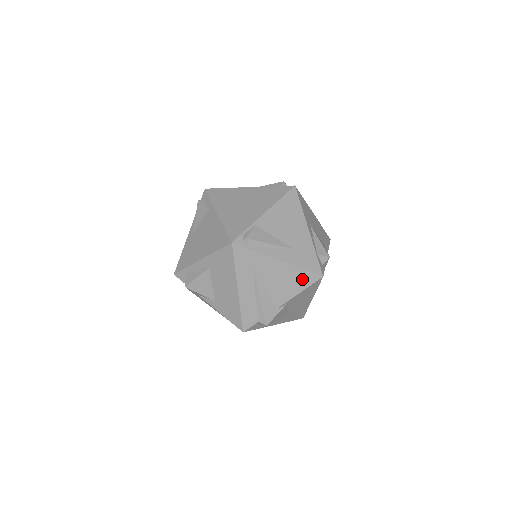
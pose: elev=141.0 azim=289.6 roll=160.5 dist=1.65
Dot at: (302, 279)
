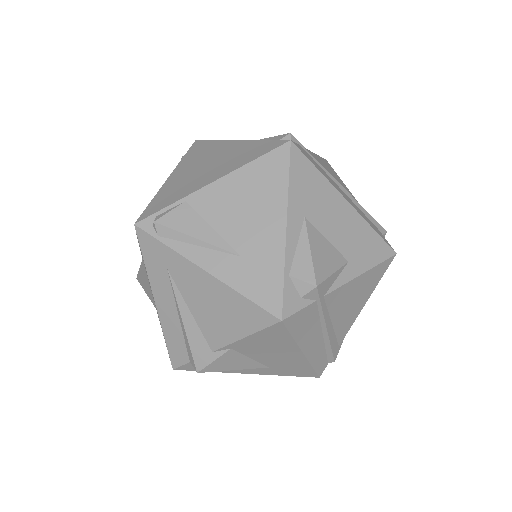
Dot at: (245, 314)
